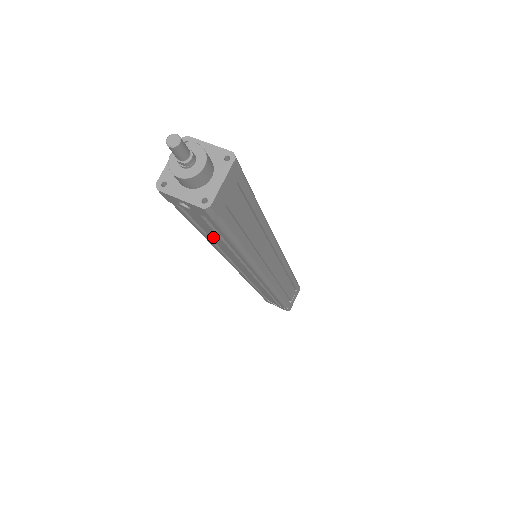
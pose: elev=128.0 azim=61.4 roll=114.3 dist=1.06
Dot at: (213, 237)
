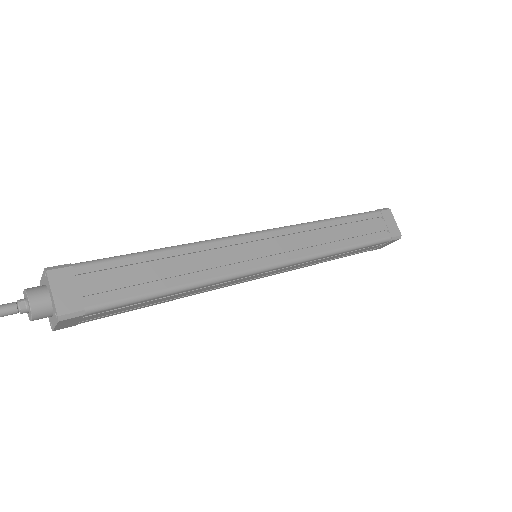
Dot at: occluded
